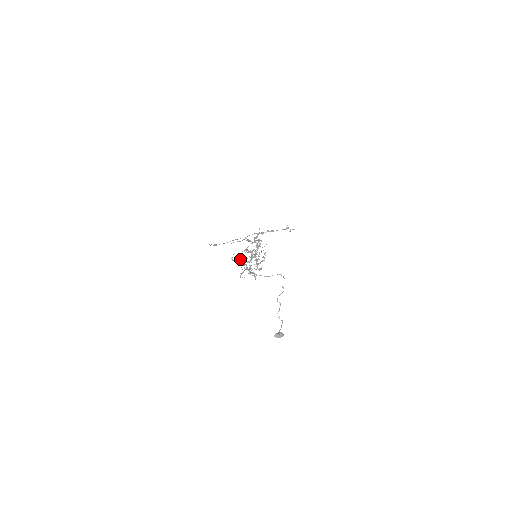
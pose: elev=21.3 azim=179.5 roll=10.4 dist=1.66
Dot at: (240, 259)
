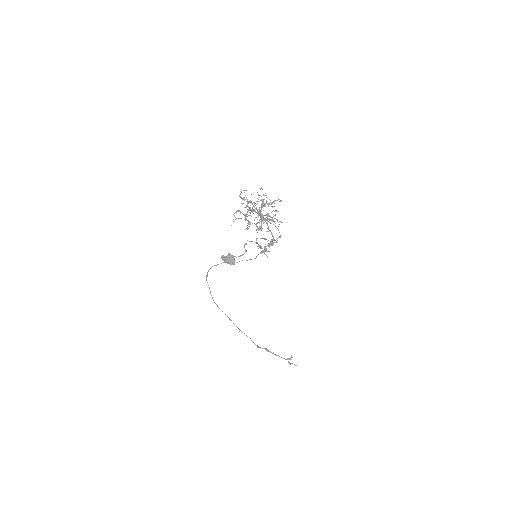
Dot at: occluded
